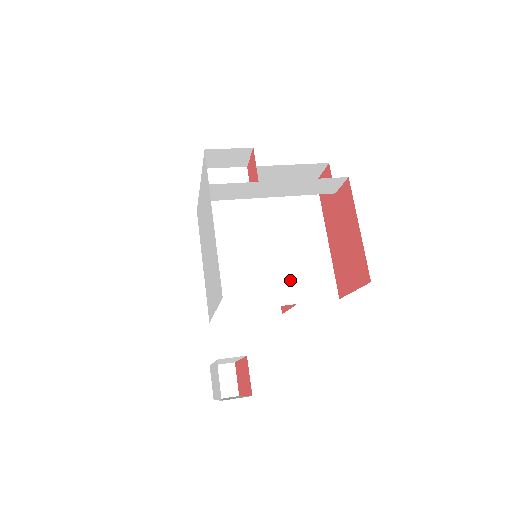
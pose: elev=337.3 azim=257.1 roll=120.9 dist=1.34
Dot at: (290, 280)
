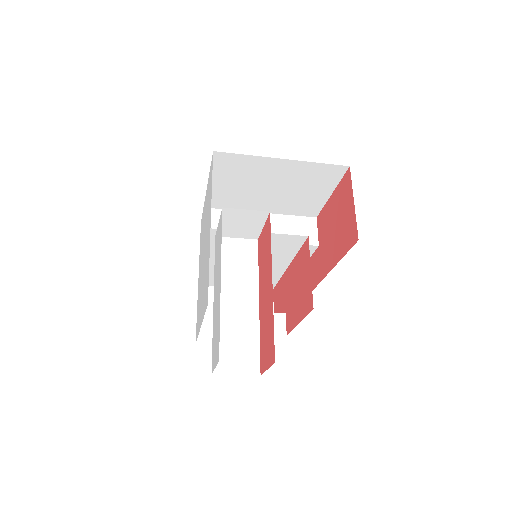
Dot at: (297, 248)
